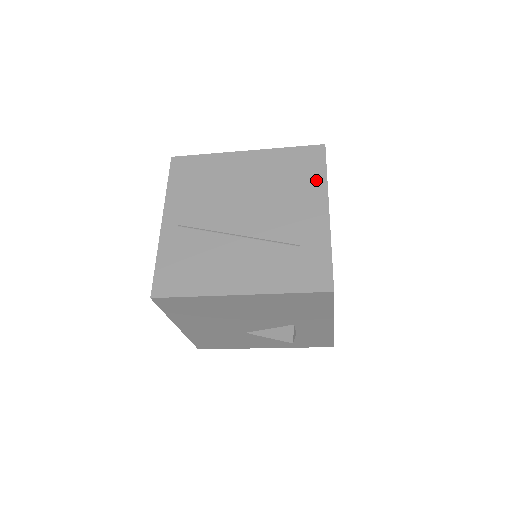
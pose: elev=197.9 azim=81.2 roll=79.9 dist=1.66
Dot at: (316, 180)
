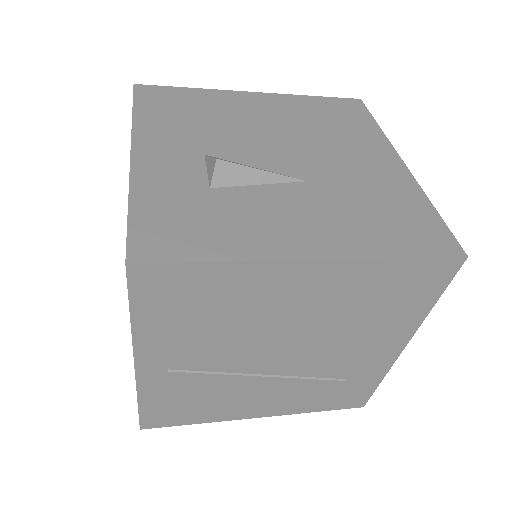
Dot at: (413, 313)
